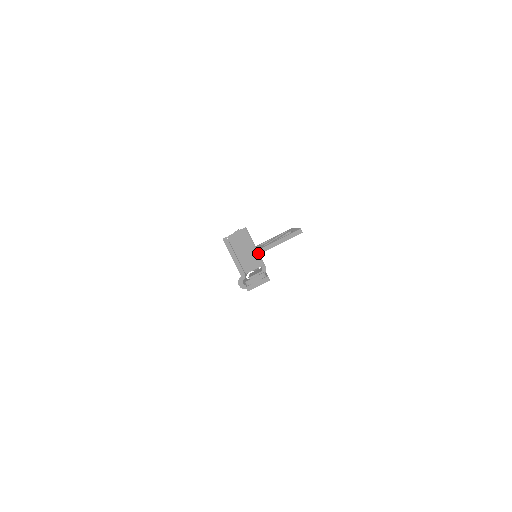
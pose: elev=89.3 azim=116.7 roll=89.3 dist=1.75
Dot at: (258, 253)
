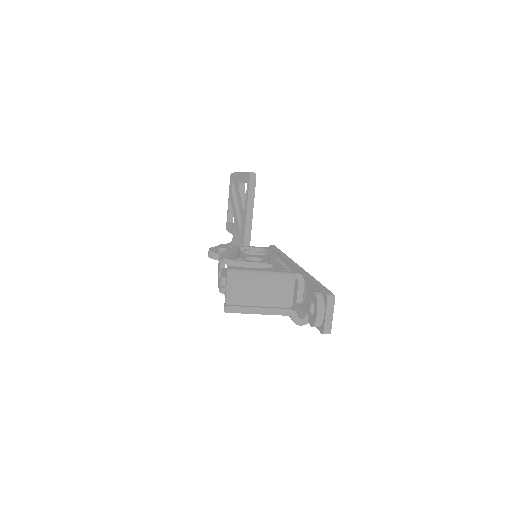
Dot at: (273, 274)
